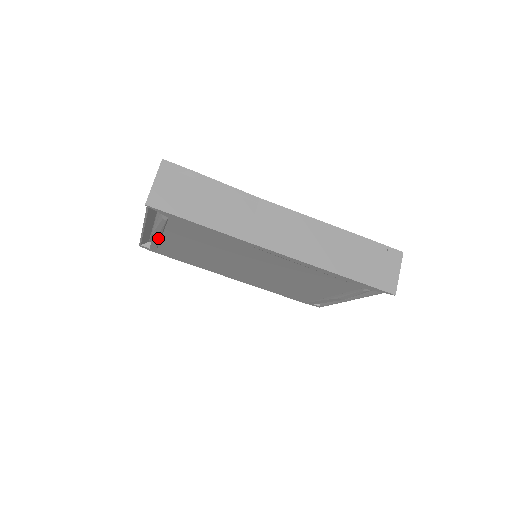
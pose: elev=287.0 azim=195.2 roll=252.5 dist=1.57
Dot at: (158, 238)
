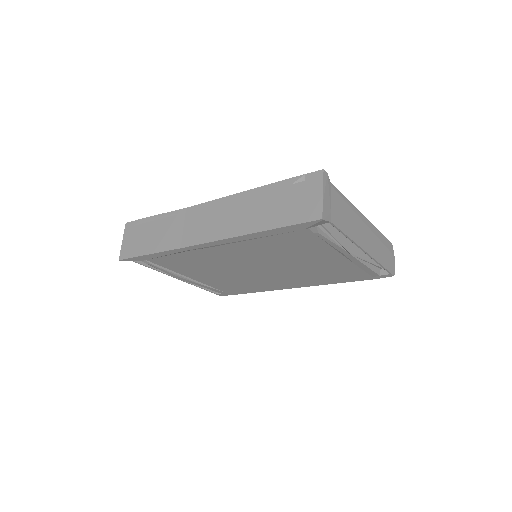
Dot at: (191, 281)
